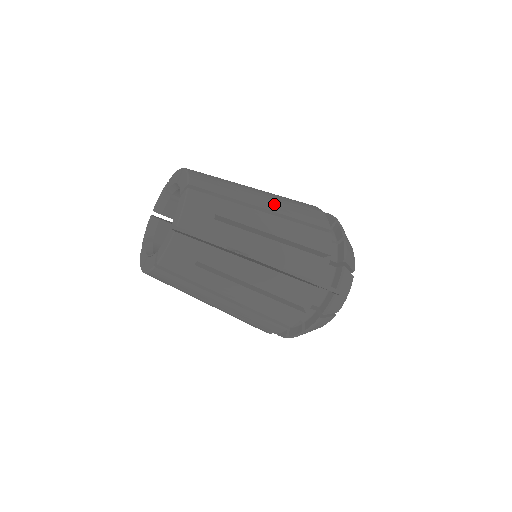
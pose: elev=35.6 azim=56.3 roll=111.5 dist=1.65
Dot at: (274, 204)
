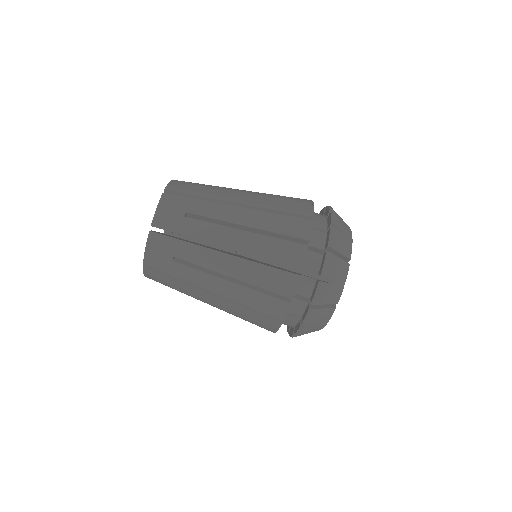
Dot at: occluded
